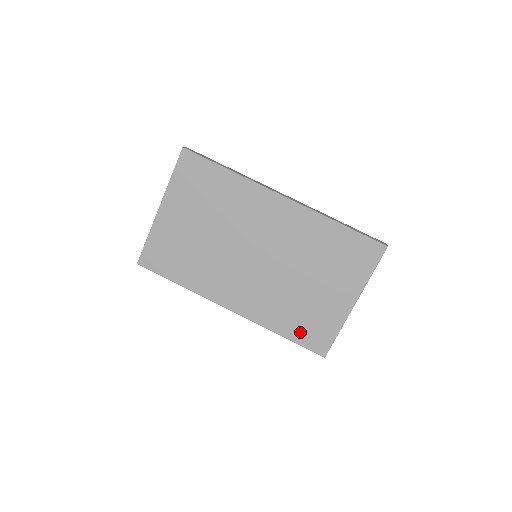
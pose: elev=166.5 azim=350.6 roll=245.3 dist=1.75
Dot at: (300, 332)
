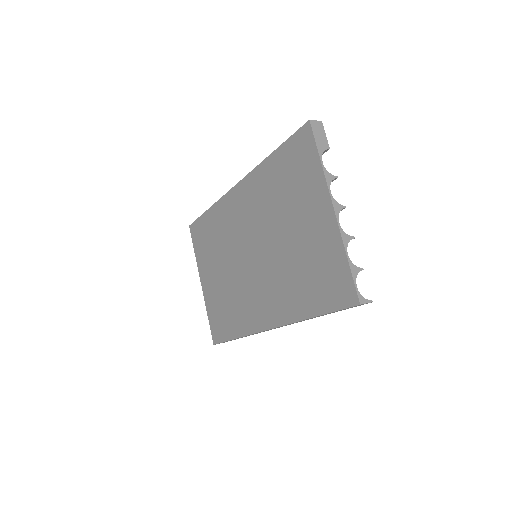
Dot at: (321, 296)
